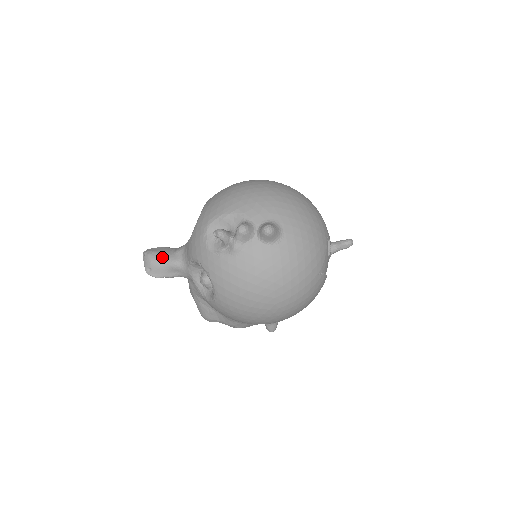
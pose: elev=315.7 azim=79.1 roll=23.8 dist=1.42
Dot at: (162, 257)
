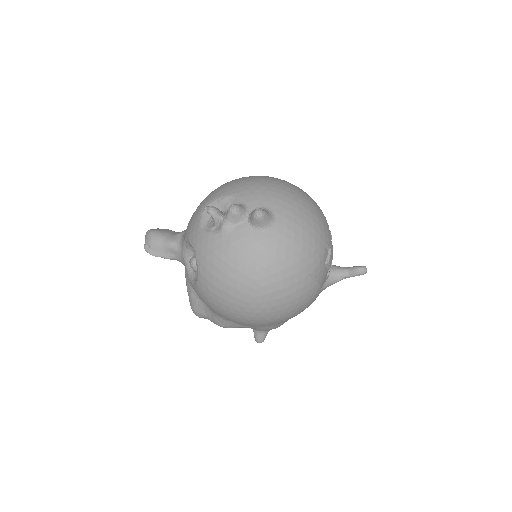
Dot at: (162, 236)
